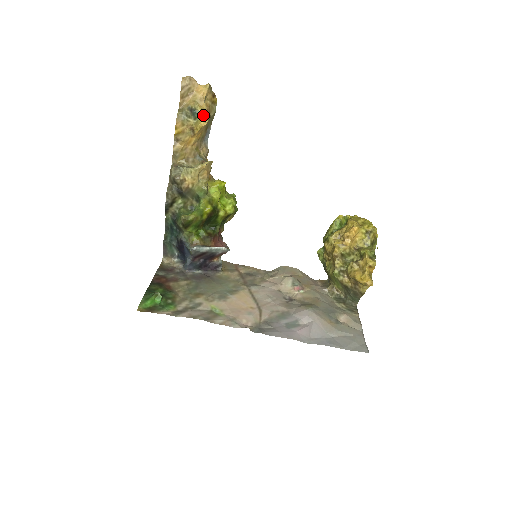
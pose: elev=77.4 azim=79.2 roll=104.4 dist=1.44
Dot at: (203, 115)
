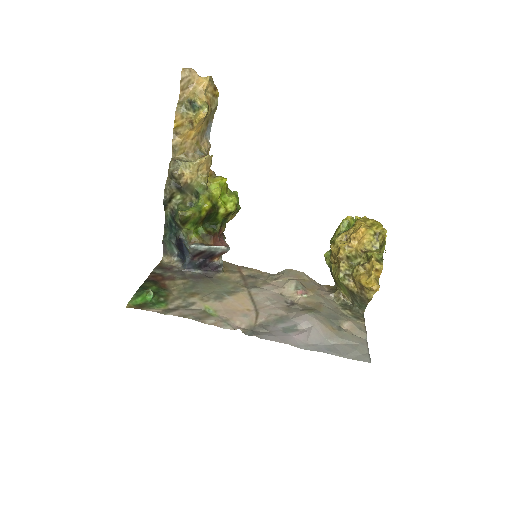
Dot at: (202, 107)
